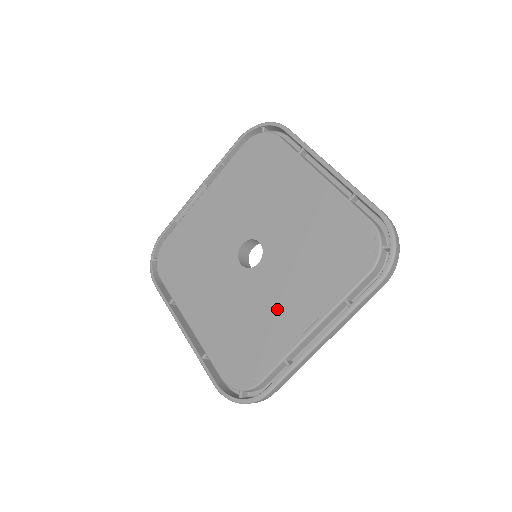
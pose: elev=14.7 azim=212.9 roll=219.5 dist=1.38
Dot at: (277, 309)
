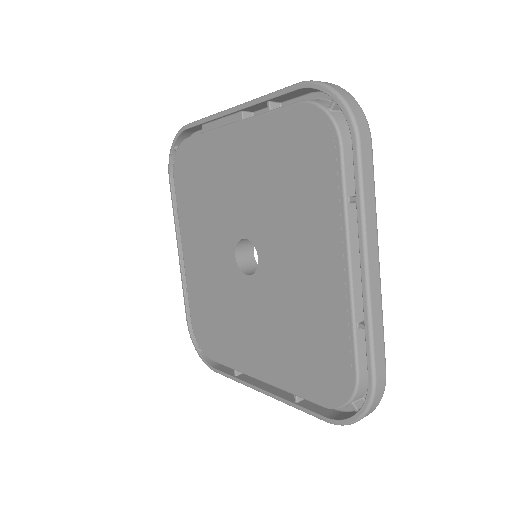
Dot at: (244, 332)
